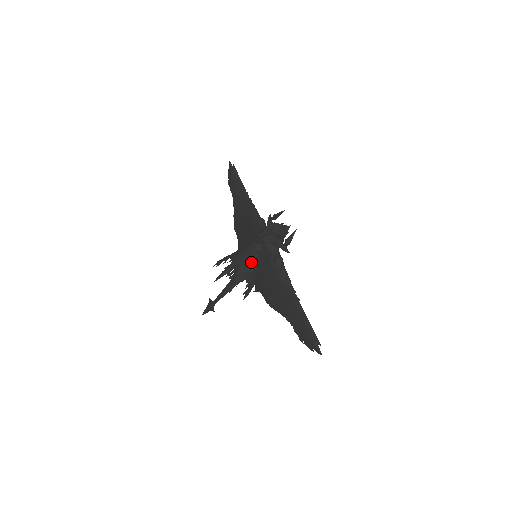
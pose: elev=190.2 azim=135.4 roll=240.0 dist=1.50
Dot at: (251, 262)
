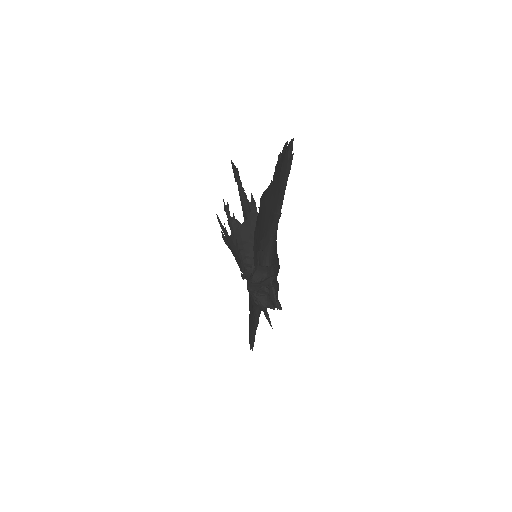
Dot at: occluded
